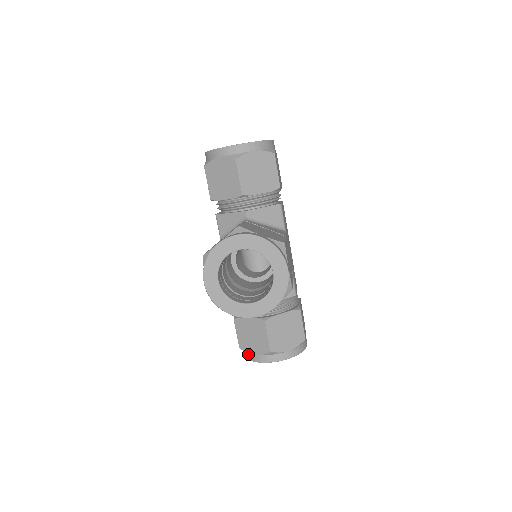
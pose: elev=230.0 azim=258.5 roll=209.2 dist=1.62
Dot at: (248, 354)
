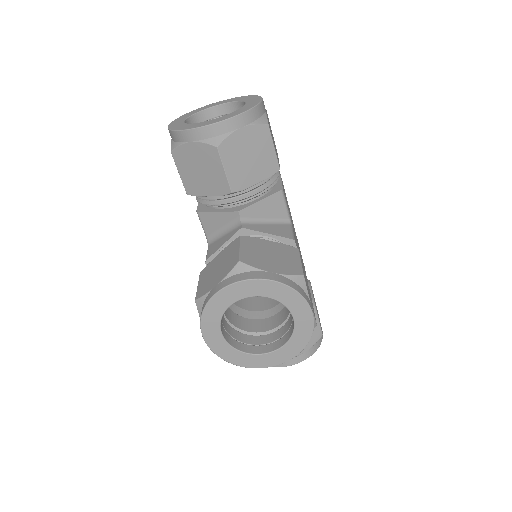
Dot at: occluded
